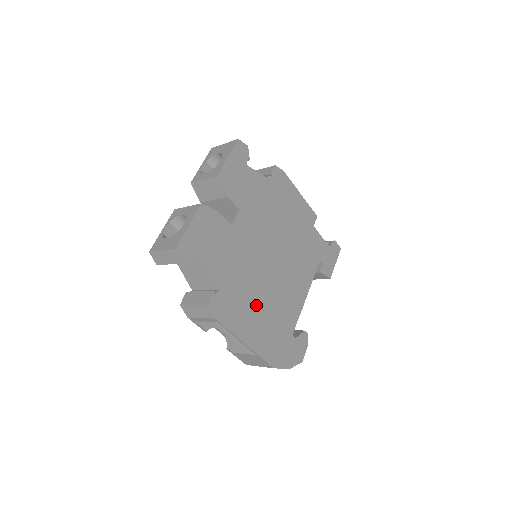
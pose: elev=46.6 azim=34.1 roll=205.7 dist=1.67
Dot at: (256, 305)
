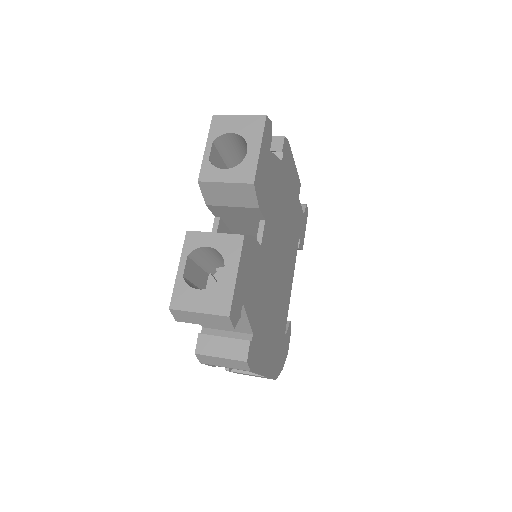
Dot at: (270, 326)
